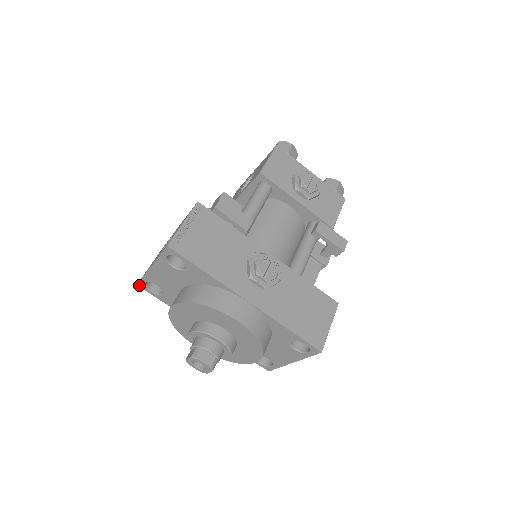
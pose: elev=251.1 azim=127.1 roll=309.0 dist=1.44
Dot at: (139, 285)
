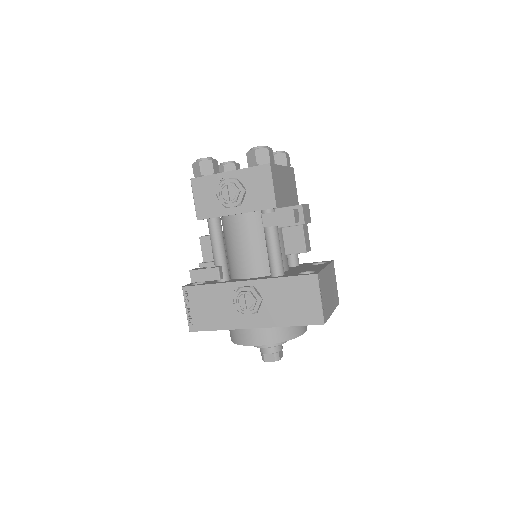
Dot at: occluded
